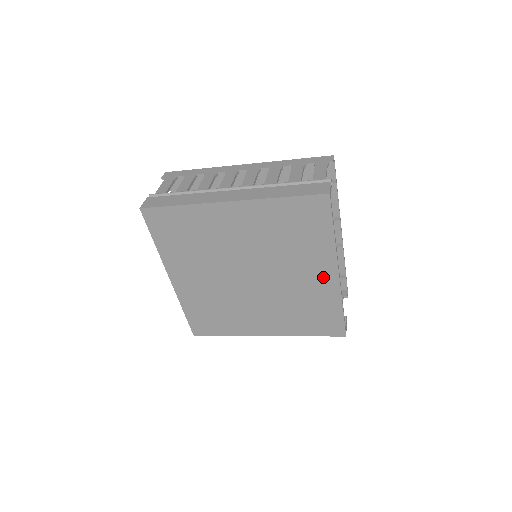
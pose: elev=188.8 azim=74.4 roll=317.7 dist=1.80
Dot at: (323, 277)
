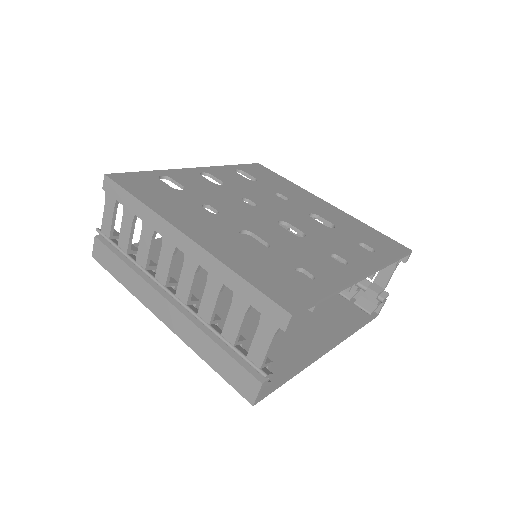
Dot at: occluded
